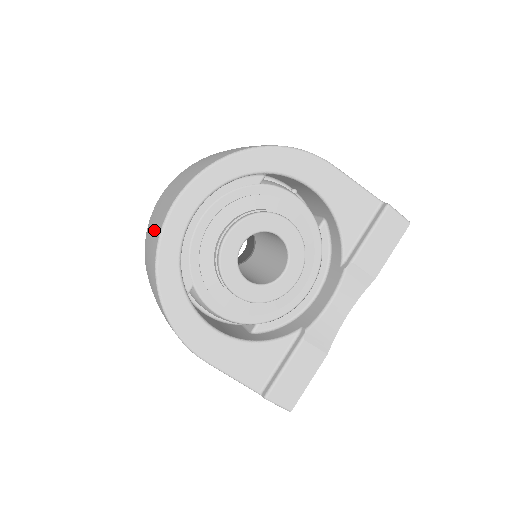
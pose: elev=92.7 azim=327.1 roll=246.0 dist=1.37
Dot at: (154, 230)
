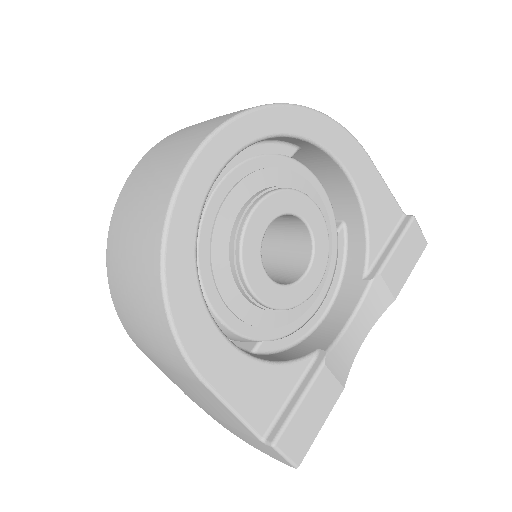
Dot at: (155, 180)
